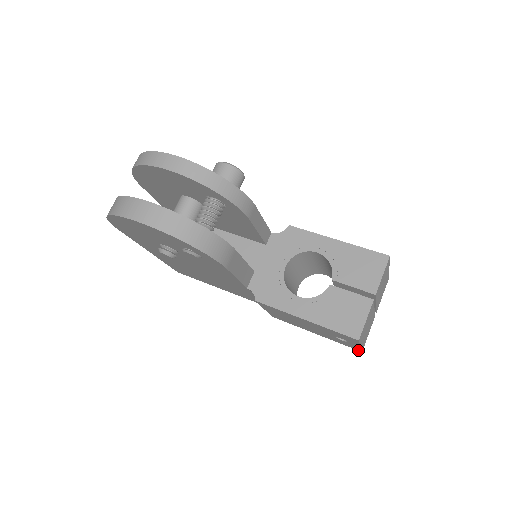
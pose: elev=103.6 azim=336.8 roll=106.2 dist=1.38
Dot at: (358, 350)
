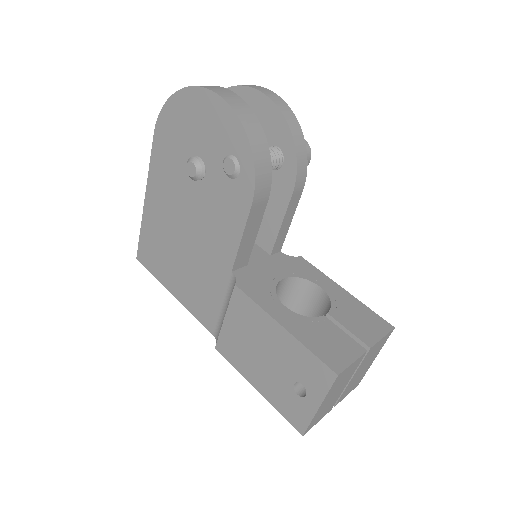
Dot at: (299, 431)
